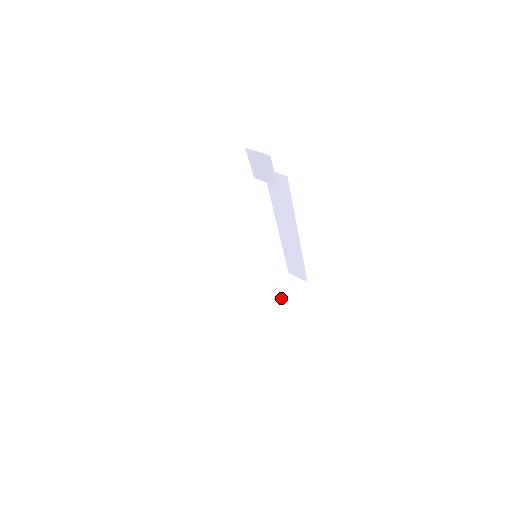
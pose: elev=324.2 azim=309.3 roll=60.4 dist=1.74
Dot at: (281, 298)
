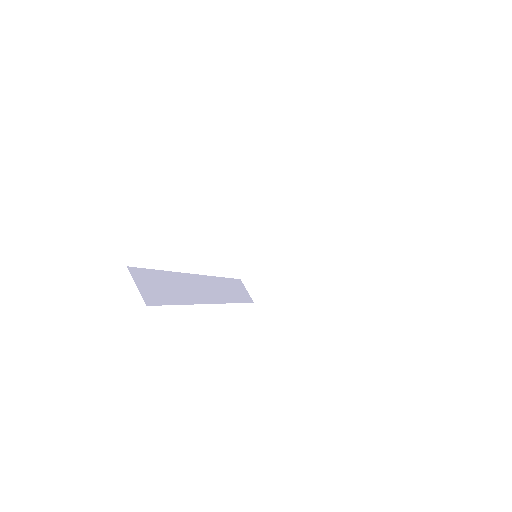
Dot at: (300, 255)
